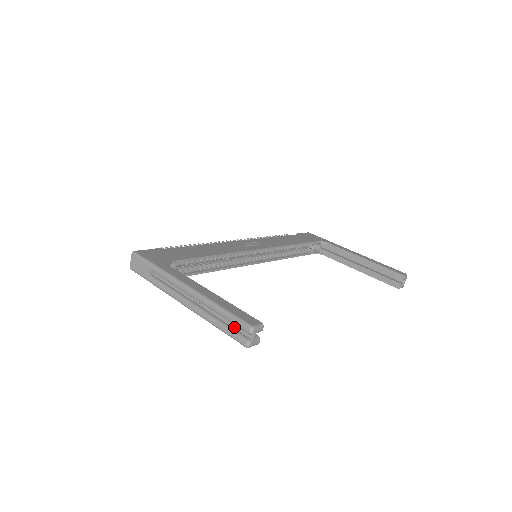
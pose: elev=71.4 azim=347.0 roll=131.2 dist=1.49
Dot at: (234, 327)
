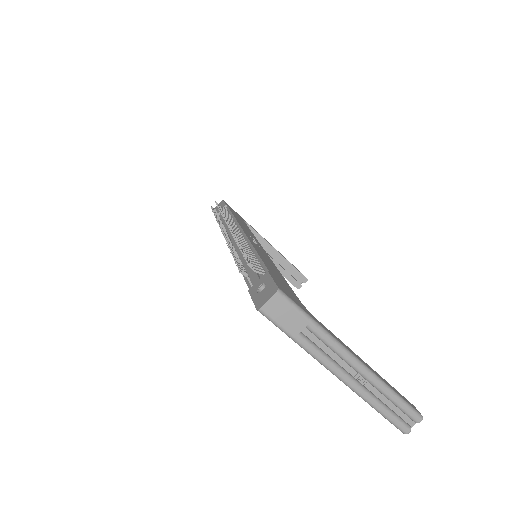
Dot at: (397, 412)
